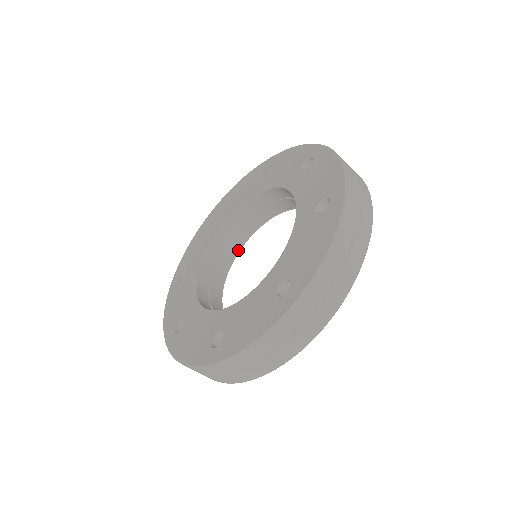
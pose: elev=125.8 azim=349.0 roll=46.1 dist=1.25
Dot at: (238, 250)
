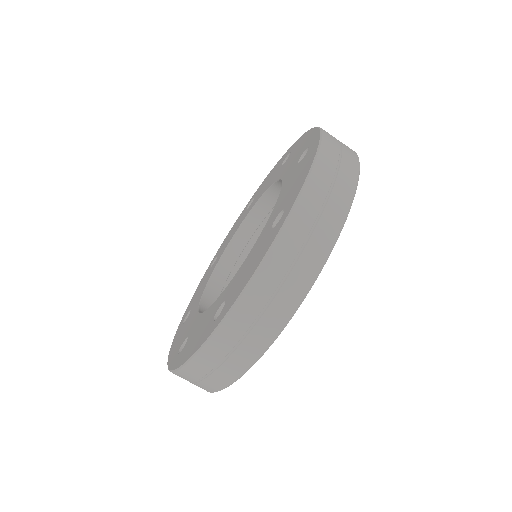
Dot at: occluded
